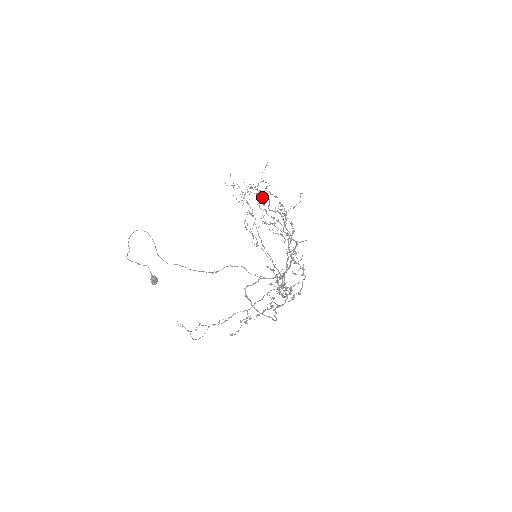
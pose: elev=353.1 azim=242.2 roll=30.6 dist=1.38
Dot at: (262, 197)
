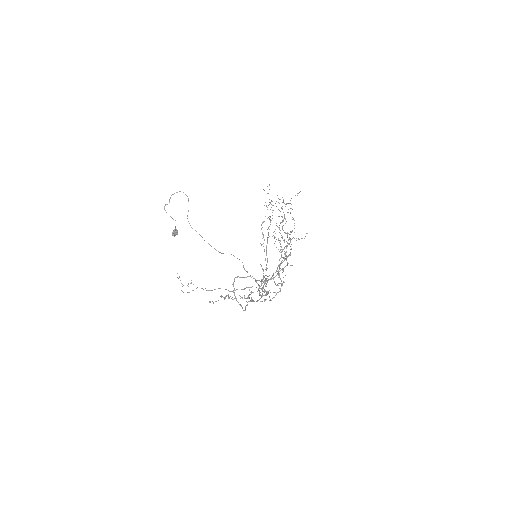
Dot at: (282, 217)
